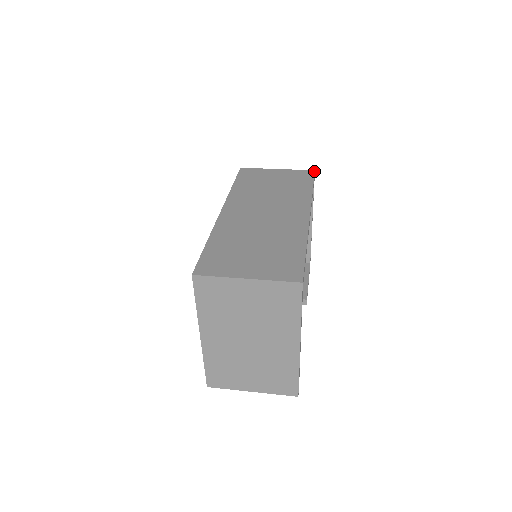
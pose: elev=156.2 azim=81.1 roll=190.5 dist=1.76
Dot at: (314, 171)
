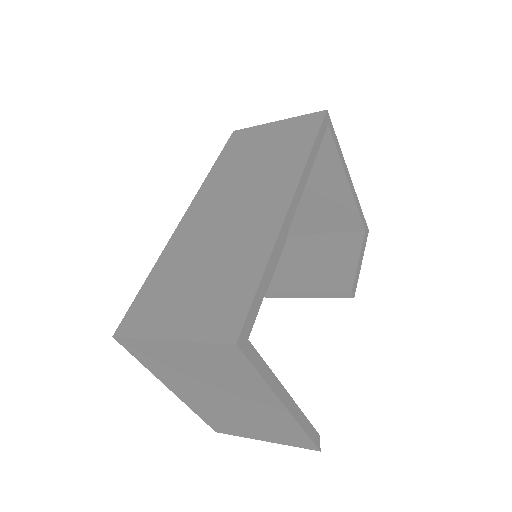
Dot at: (325, 112)
